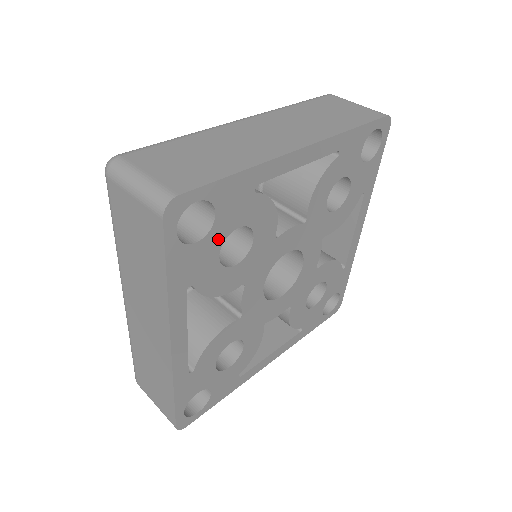
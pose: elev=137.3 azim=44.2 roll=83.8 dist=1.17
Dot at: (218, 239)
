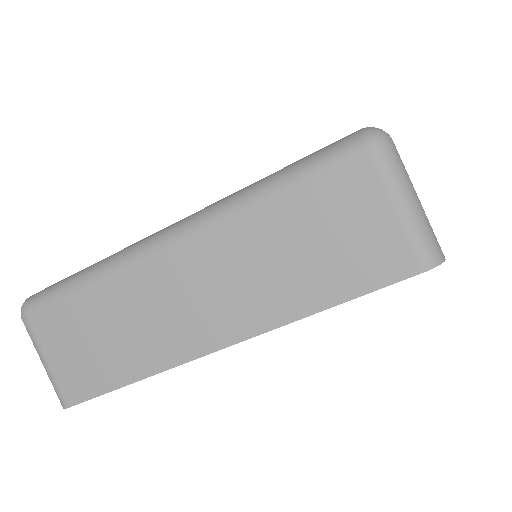
Dot at: occluded
